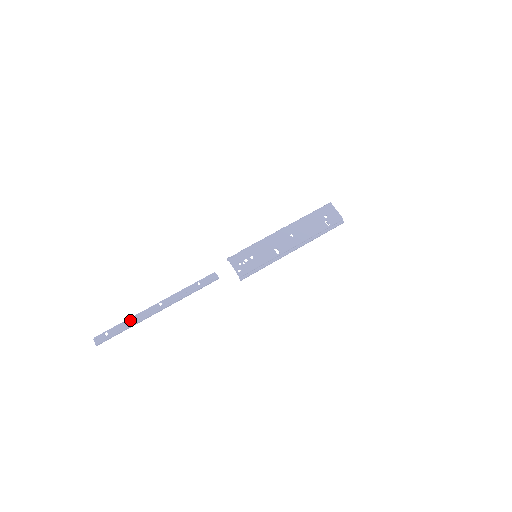
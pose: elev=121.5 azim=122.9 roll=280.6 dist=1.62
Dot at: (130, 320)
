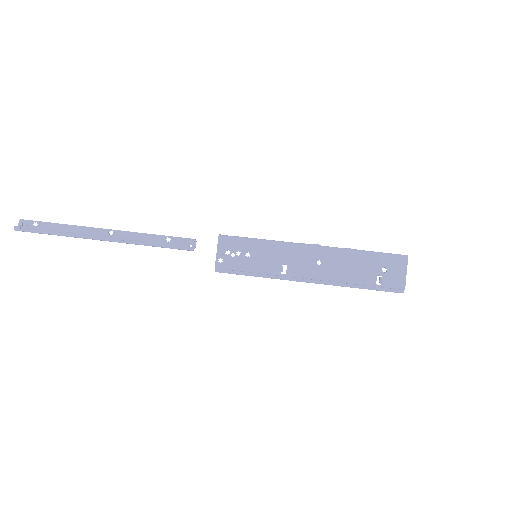
Dot at: (68, 227)
